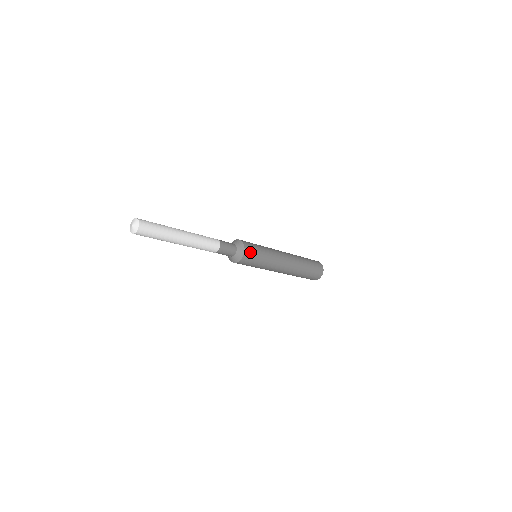
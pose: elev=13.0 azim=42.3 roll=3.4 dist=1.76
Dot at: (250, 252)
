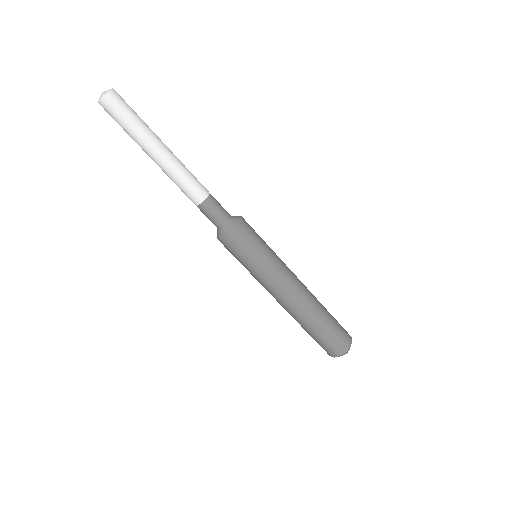
Dot at: (248, 230)
